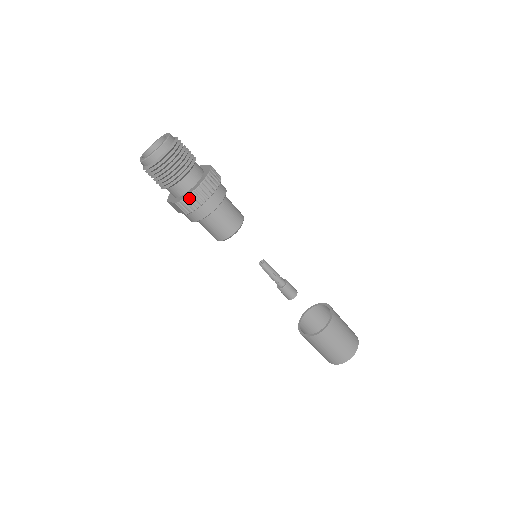
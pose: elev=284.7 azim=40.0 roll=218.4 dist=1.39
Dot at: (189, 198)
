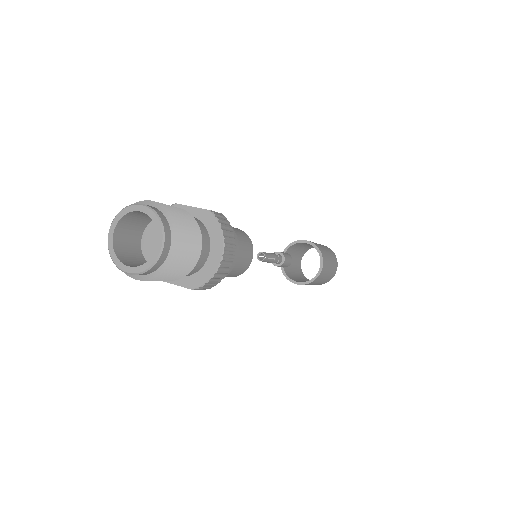
Dot at: (214, 277)
